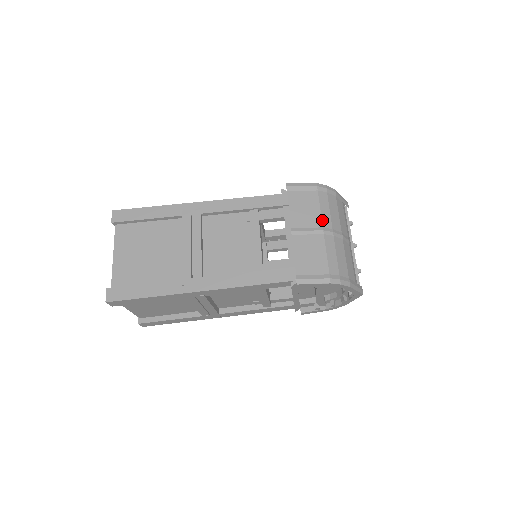
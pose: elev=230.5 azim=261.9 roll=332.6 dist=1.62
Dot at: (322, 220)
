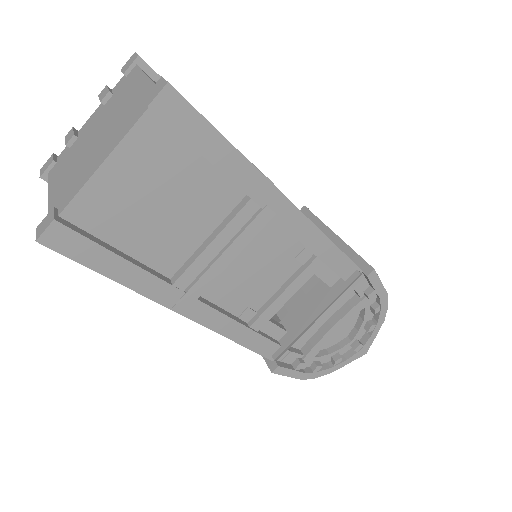
Dot at: occluded
